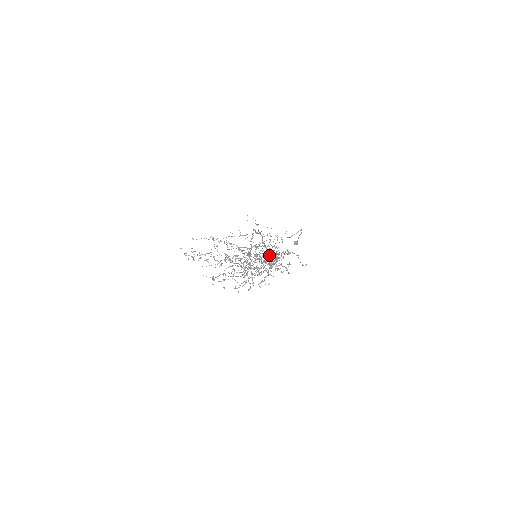
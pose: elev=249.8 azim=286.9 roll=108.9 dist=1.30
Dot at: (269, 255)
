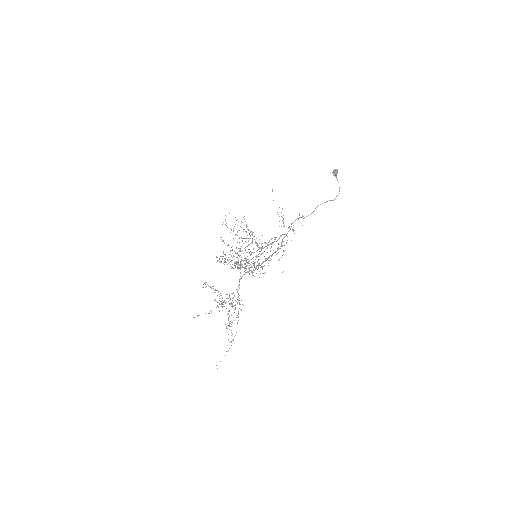
Dot at: occluded
